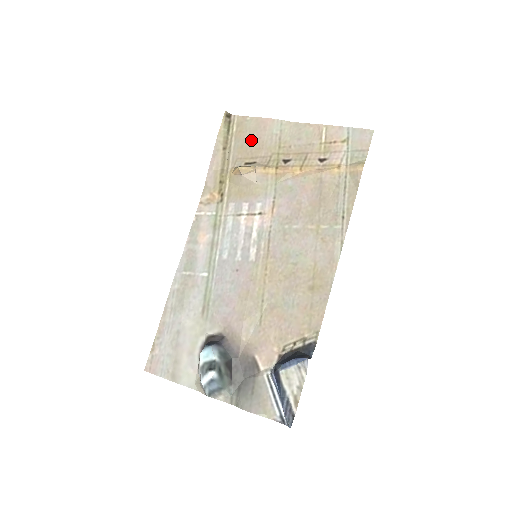
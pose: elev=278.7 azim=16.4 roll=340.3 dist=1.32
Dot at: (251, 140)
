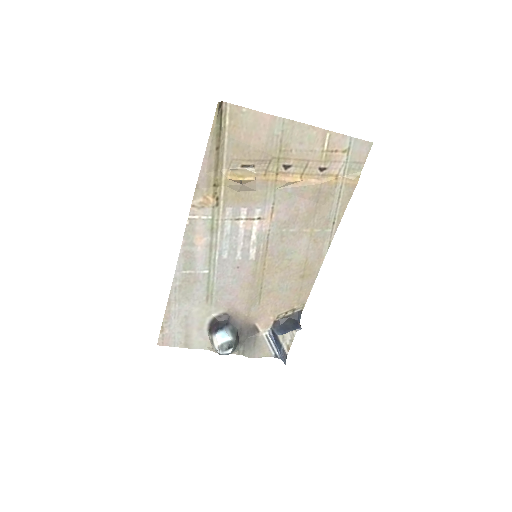
Dot at: (249, 140)
